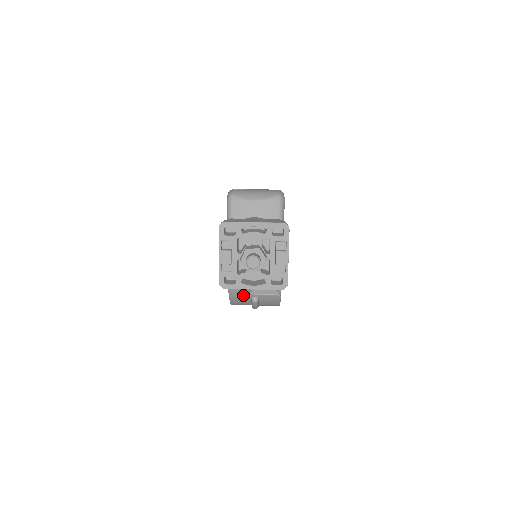
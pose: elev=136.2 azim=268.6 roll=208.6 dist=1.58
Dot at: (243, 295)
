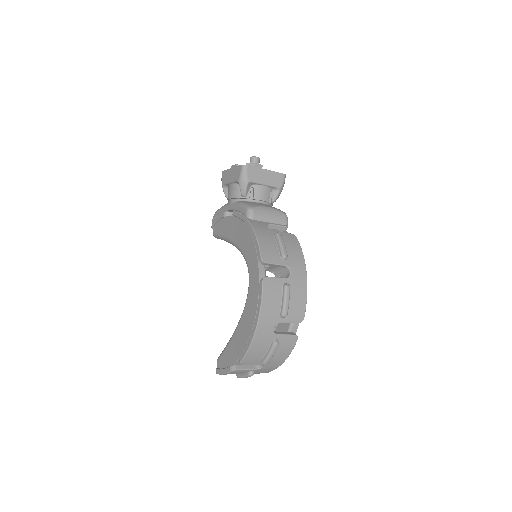
Dot at: (265, 231)
